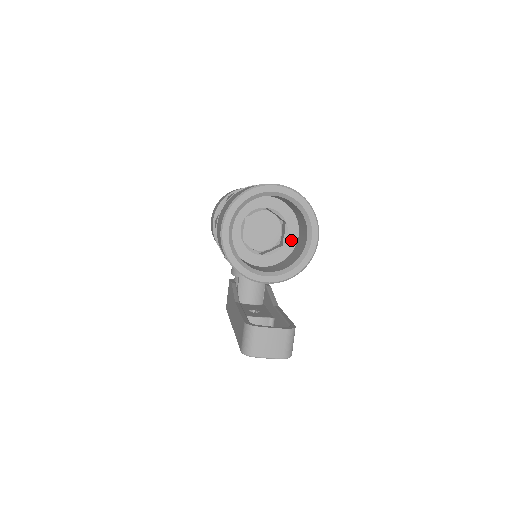
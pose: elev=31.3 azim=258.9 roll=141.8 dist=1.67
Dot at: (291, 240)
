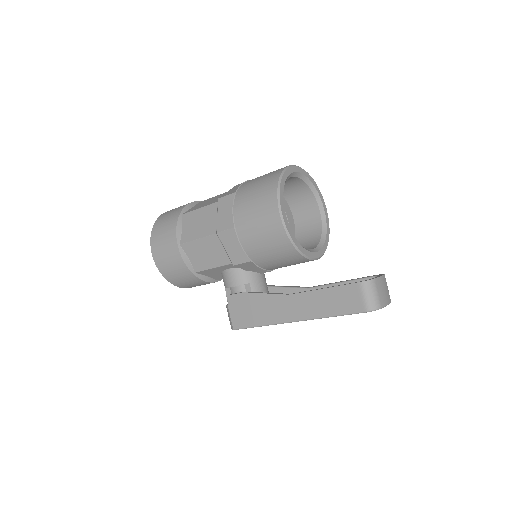
Dot at: (291, 225)
